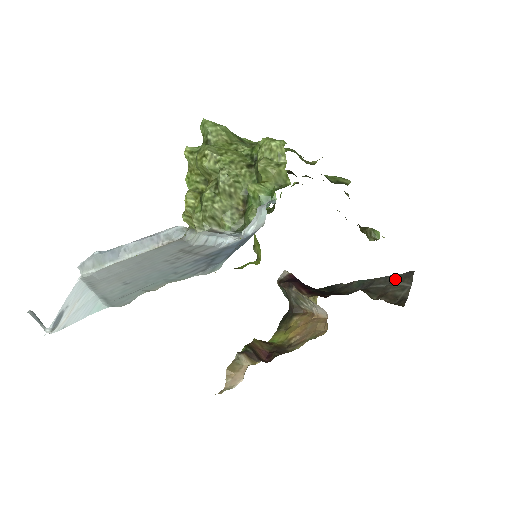
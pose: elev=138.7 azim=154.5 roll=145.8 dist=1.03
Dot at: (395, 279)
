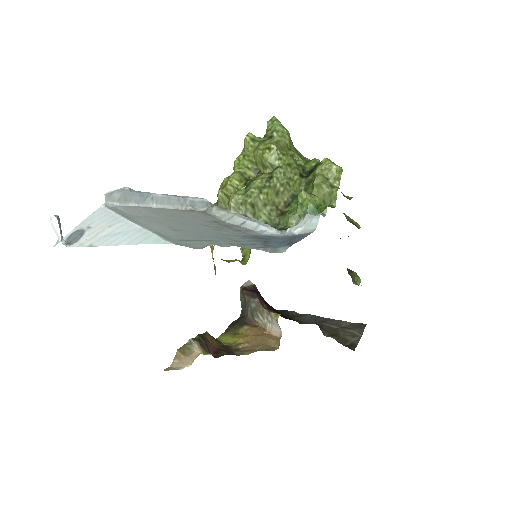
Dot at: (347, 325)
